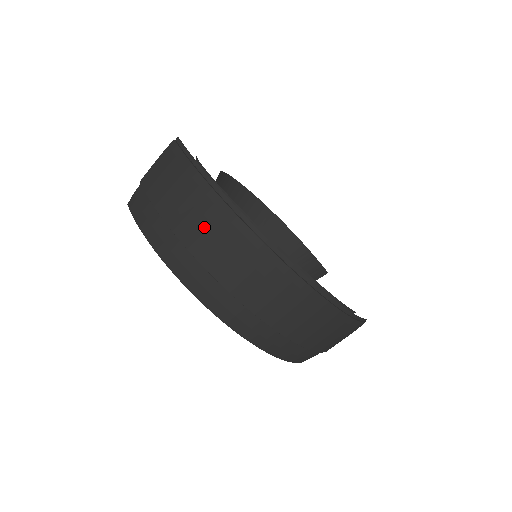
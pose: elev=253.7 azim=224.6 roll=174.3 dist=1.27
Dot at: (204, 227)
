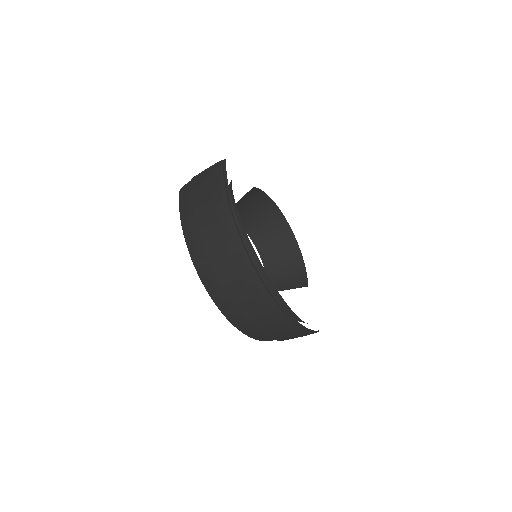
Dot at: (216, 230)
